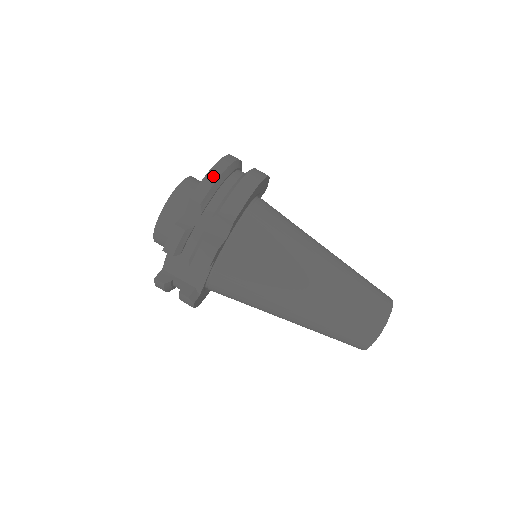
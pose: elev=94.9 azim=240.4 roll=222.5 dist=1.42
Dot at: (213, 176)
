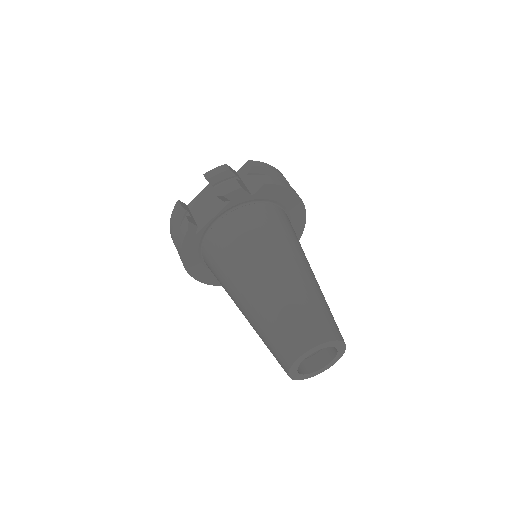
Dot at: (272, 168)
